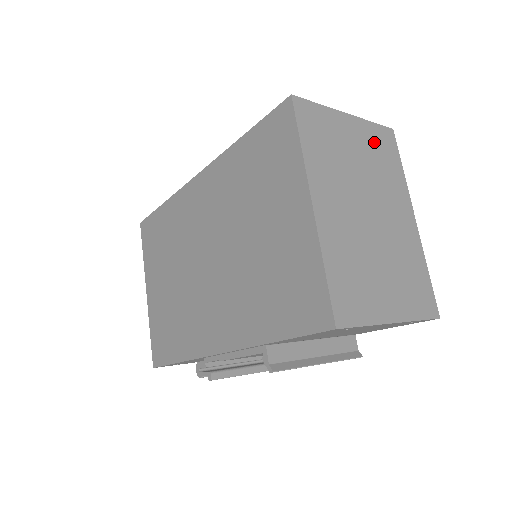
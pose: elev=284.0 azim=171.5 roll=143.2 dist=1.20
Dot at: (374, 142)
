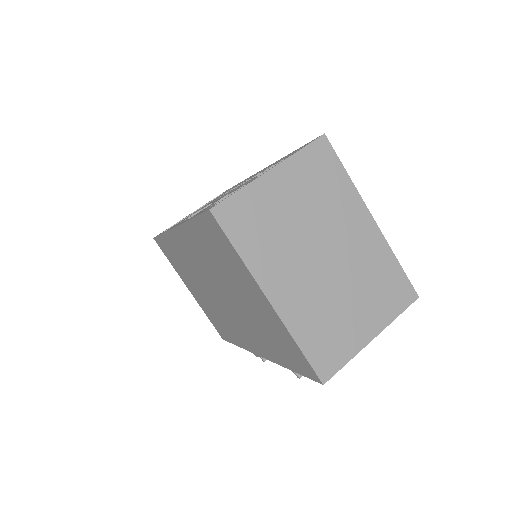
Dot at: (308, 174)
